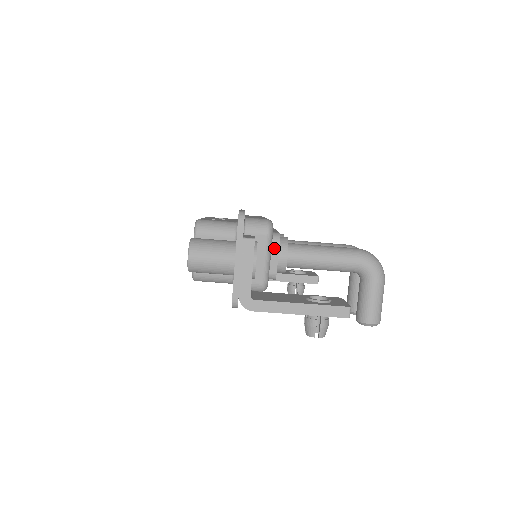
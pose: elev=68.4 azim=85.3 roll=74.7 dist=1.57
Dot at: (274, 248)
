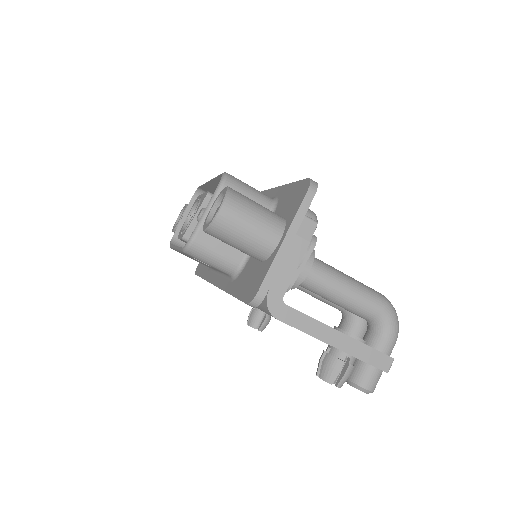
Dot at: occluded
